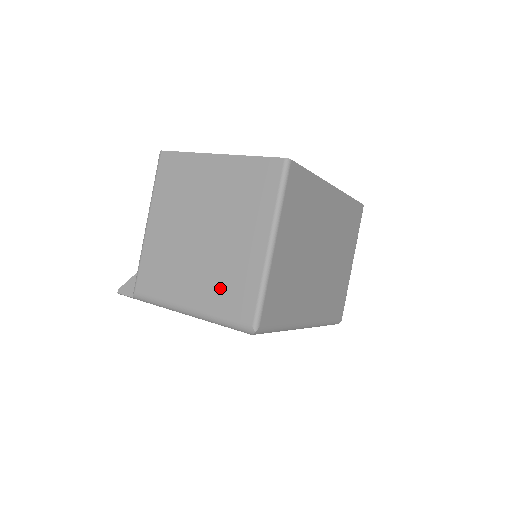
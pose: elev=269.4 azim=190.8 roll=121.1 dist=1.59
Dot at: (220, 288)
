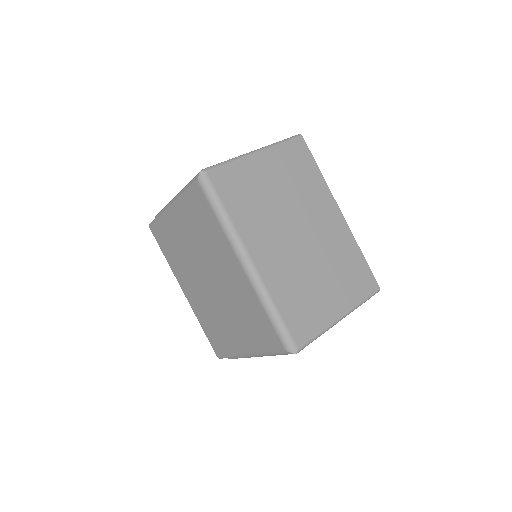
Dot at: occluded
